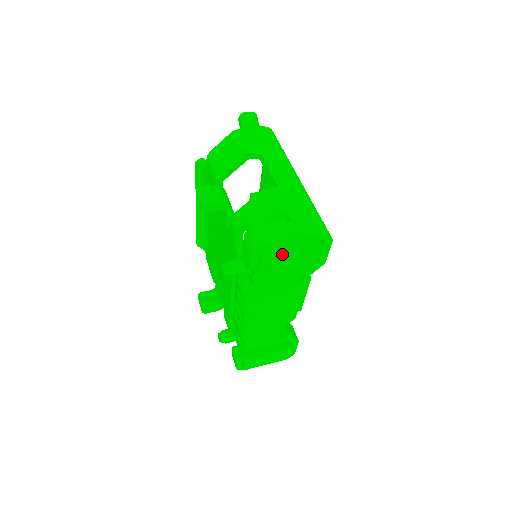
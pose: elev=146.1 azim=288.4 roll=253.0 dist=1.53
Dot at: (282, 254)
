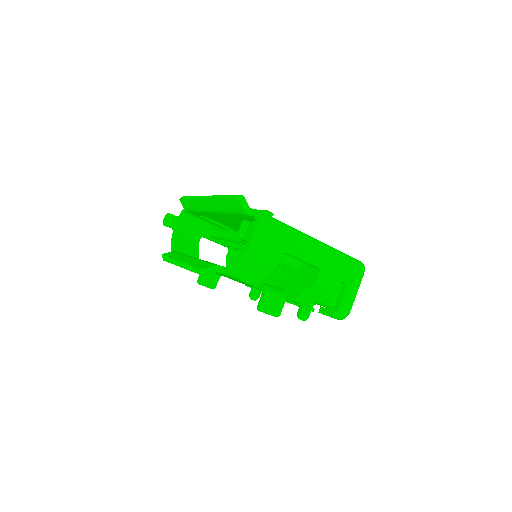
Dot at: occluded
